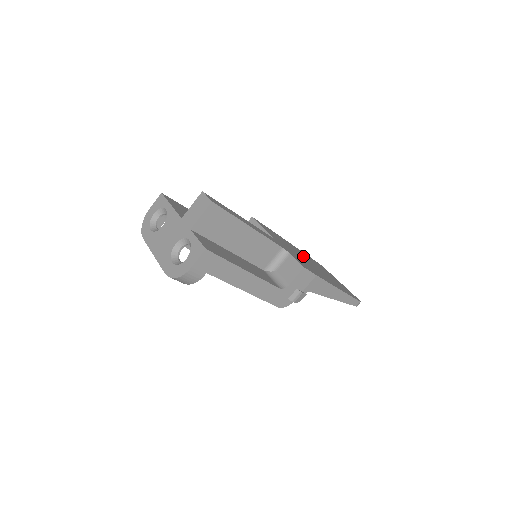
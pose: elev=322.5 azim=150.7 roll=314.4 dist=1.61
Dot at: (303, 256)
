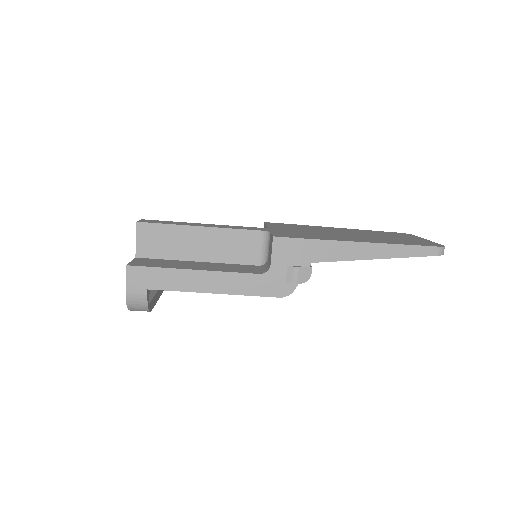
Dot at: occluded
